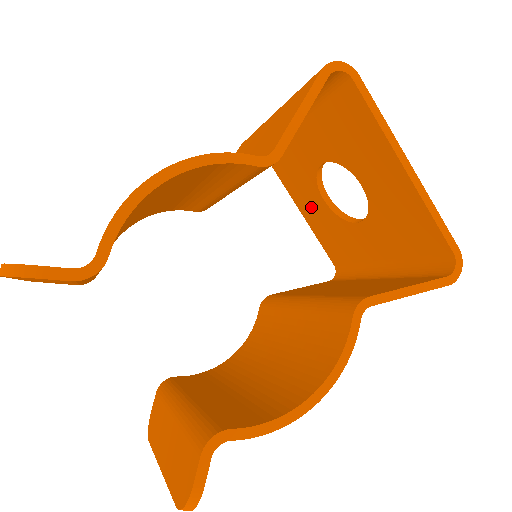
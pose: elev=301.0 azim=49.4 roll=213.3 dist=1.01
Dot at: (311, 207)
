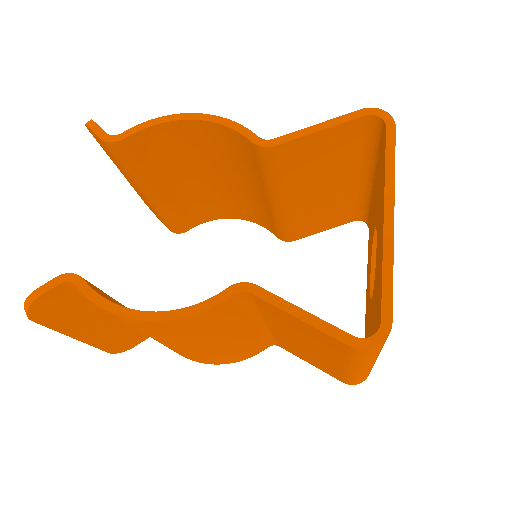
Dot at: occluded
